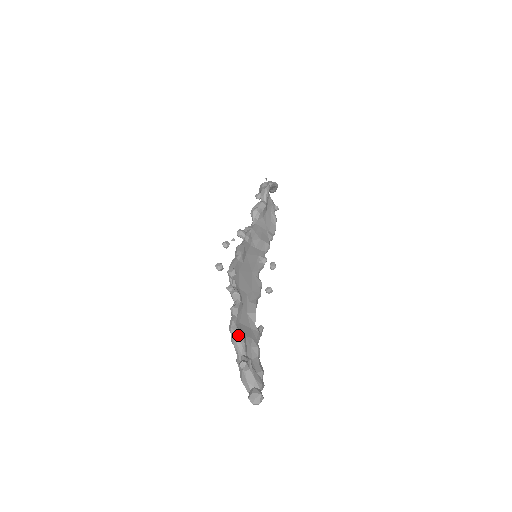
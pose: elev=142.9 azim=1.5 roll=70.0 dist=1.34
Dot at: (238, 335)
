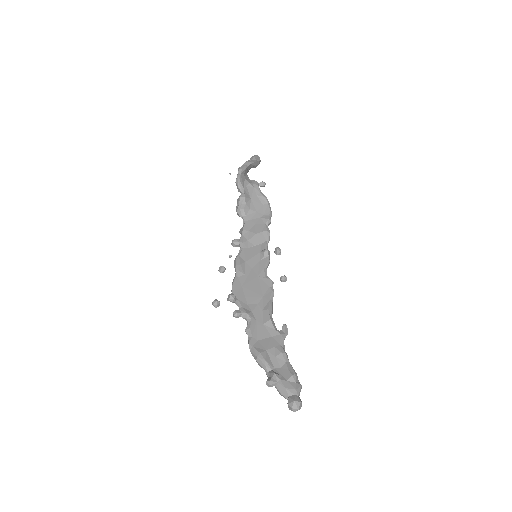
Dot at: (257, 356)
